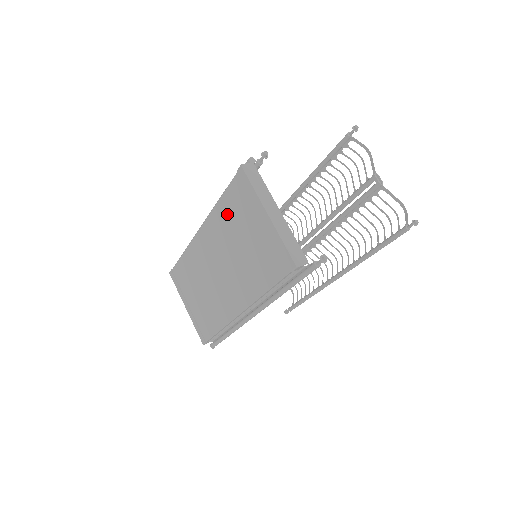
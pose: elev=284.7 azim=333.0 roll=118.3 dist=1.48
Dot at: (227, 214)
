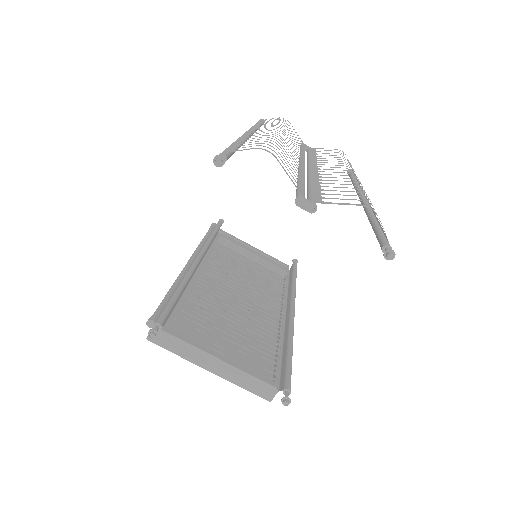
Dot at: (188, 314)
